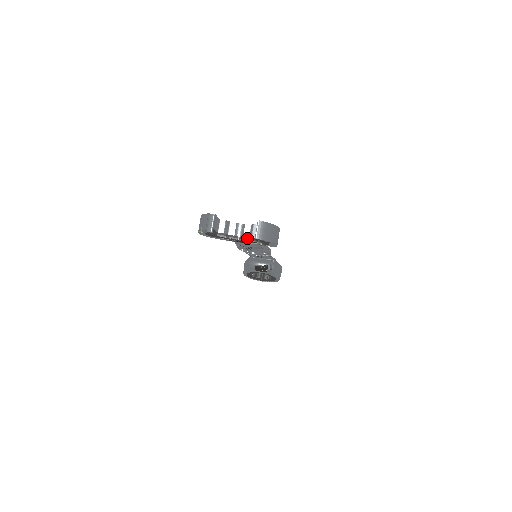
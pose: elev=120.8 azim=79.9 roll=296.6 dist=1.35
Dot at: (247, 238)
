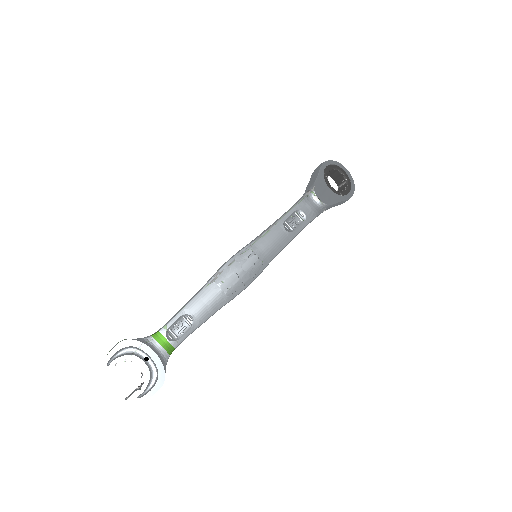
Dot at: (141, 372)
